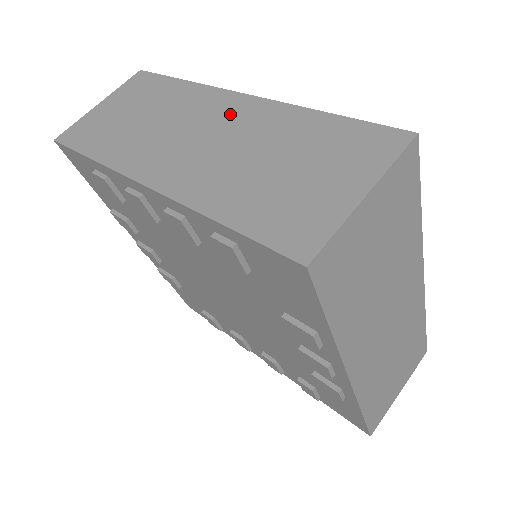
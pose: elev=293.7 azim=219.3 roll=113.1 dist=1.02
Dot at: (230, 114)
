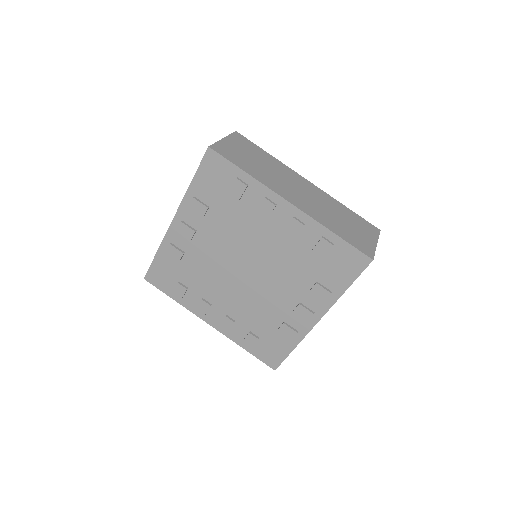
Dot at: (308, 187)
